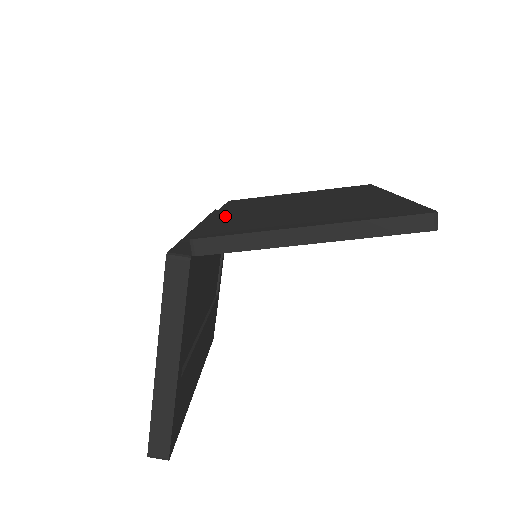
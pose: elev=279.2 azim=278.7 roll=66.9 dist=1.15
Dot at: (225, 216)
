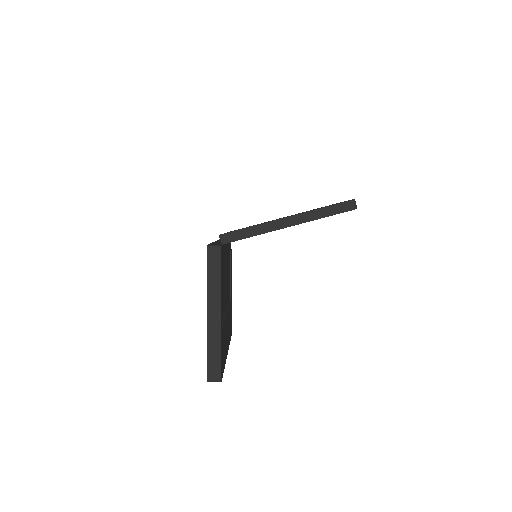
Dot at: occluded
